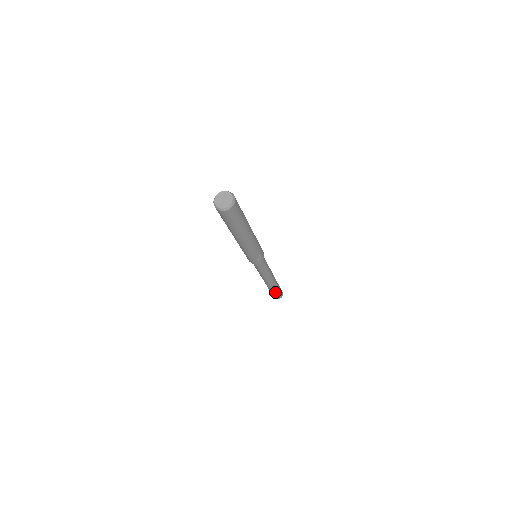
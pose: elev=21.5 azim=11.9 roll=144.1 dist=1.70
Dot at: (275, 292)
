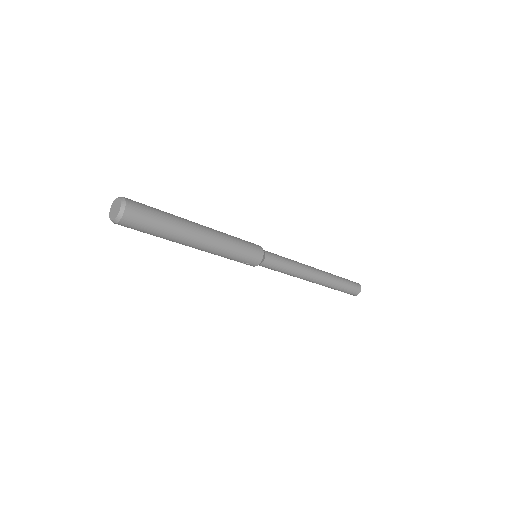
Dot at: (336, 289)
